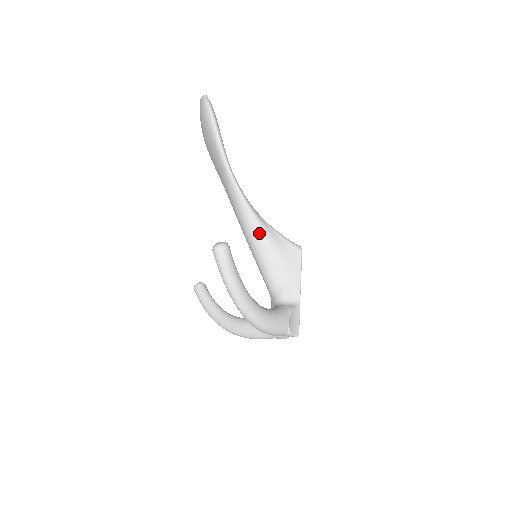
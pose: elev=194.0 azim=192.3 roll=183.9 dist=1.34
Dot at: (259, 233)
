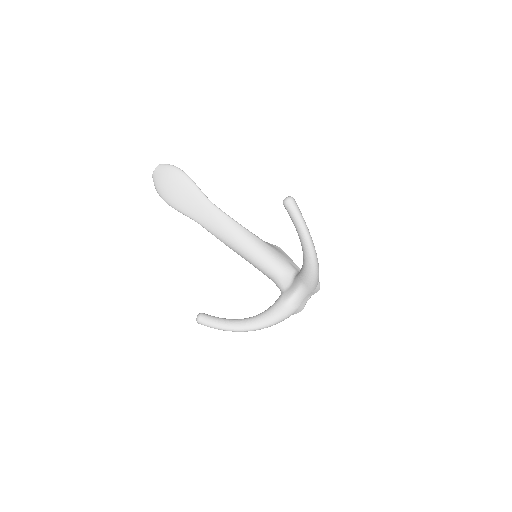
Dot at: (254, 237)
